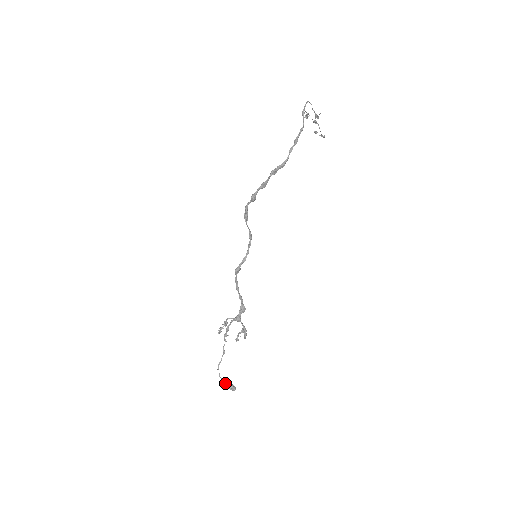
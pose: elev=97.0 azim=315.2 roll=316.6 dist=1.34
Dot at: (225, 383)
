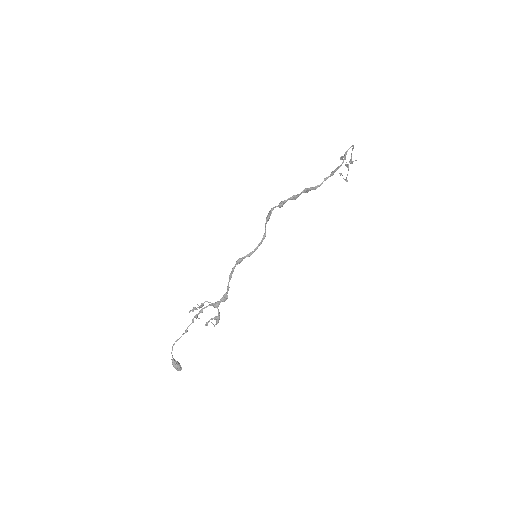
Dot at: (174, 361)
